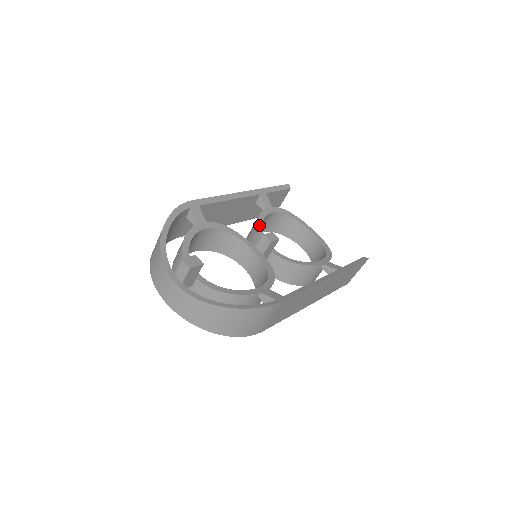
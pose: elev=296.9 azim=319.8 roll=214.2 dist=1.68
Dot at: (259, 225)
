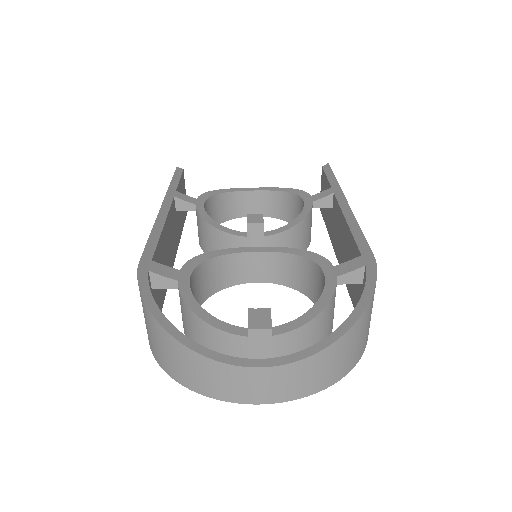
Dot at: (215, 225)
